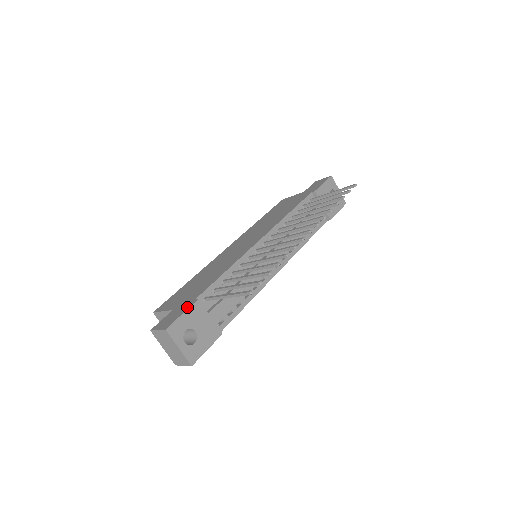
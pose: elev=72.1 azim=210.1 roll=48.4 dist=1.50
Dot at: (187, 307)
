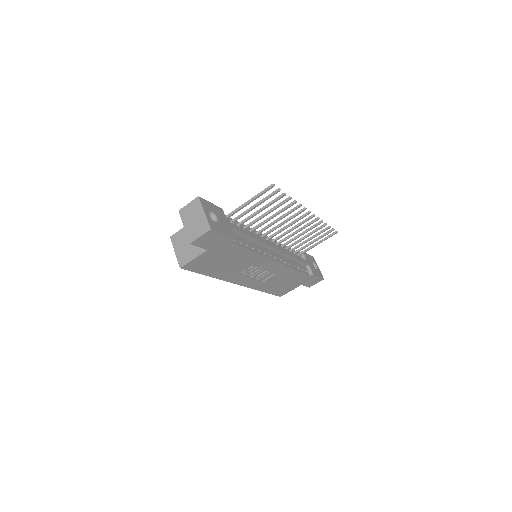
Dot at: occluded
